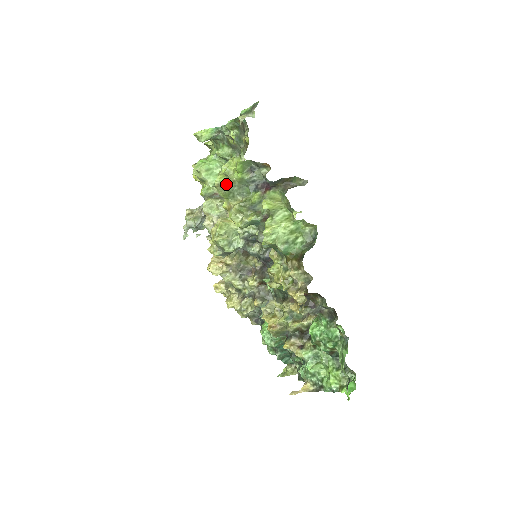
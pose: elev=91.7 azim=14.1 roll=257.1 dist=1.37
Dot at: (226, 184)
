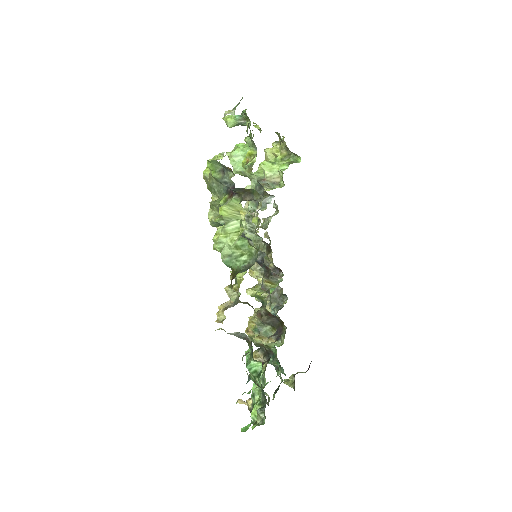
Dot at: occluded
